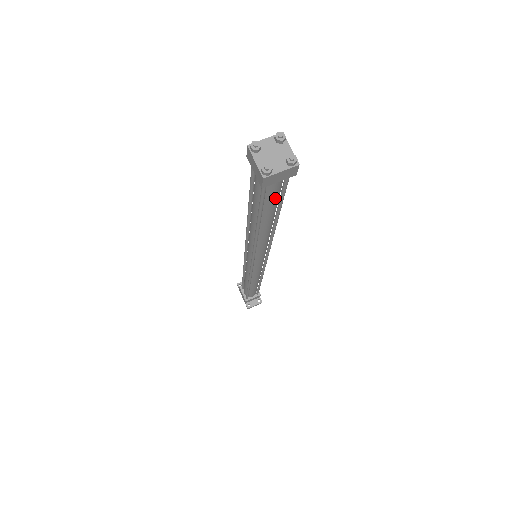
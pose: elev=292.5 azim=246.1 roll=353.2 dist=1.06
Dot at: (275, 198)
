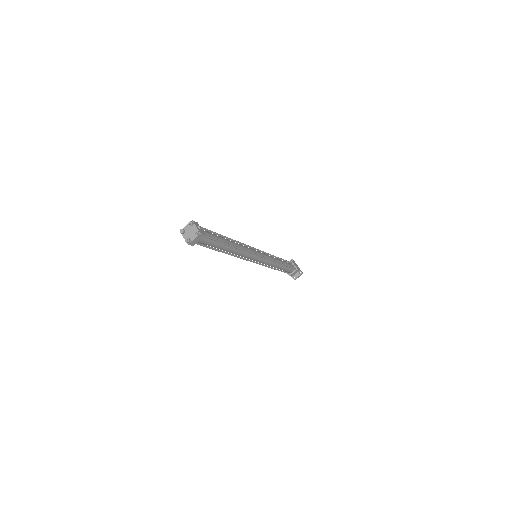
Dot at: (212, 243)
